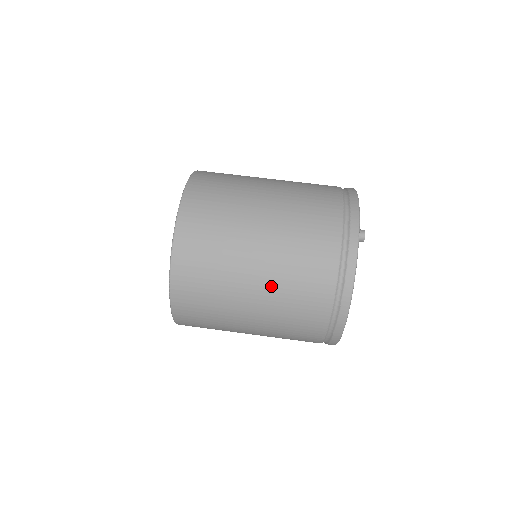
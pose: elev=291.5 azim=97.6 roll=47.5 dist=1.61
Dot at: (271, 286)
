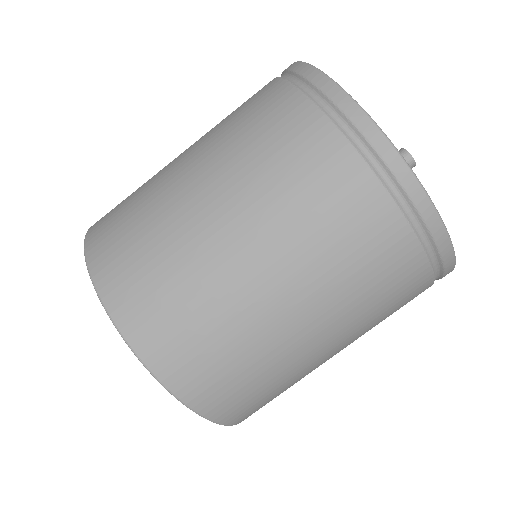
Dot at: occluded
